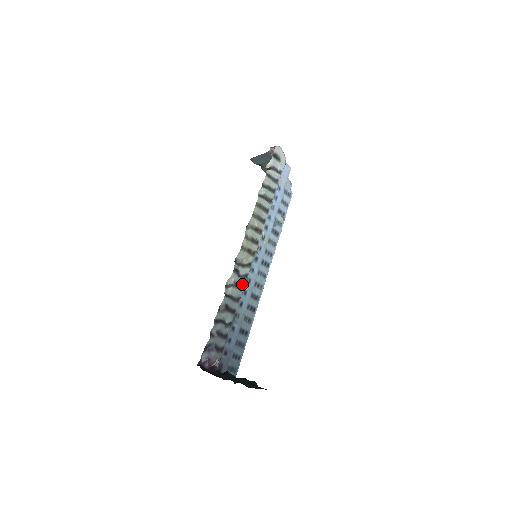
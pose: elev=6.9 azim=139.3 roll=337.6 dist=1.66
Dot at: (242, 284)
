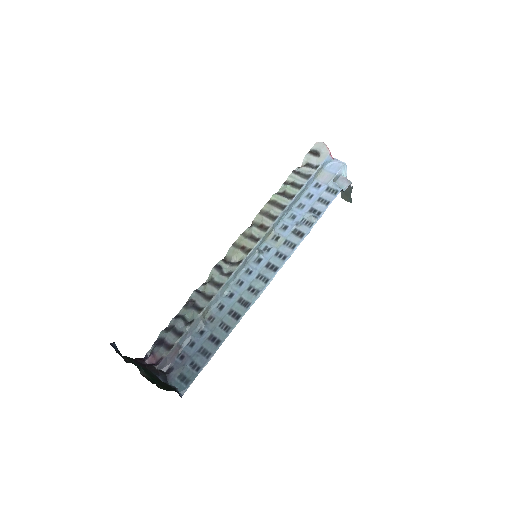
Dot at: (222, 282)
